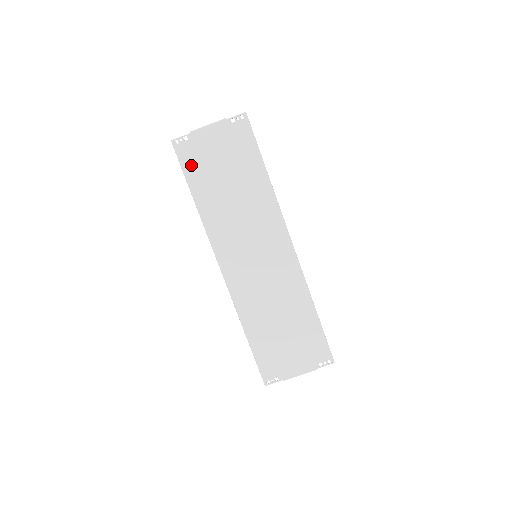
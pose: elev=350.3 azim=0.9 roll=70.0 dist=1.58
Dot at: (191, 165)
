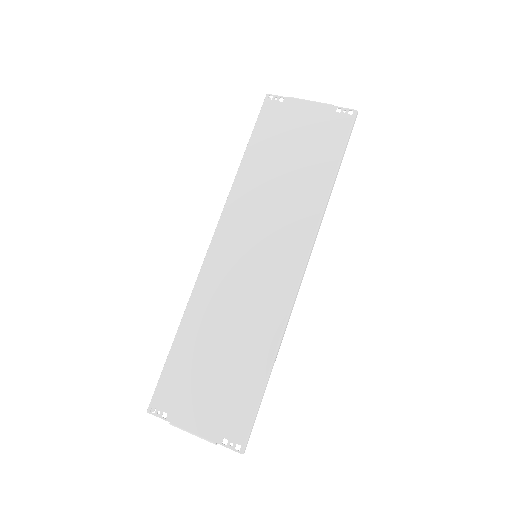
Dot at: (266, 125)
